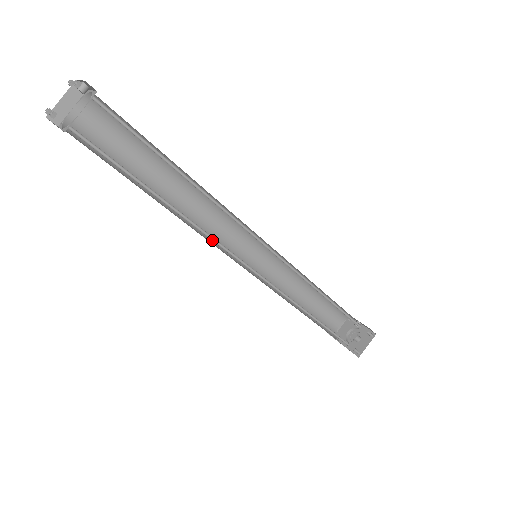
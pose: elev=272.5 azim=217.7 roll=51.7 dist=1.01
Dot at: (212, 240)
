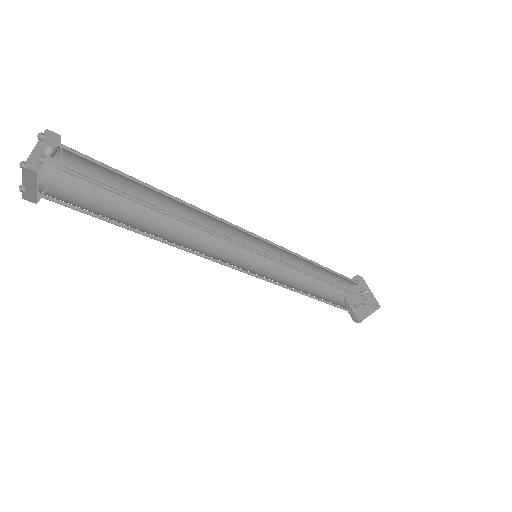
Dot at: (205, 257)
